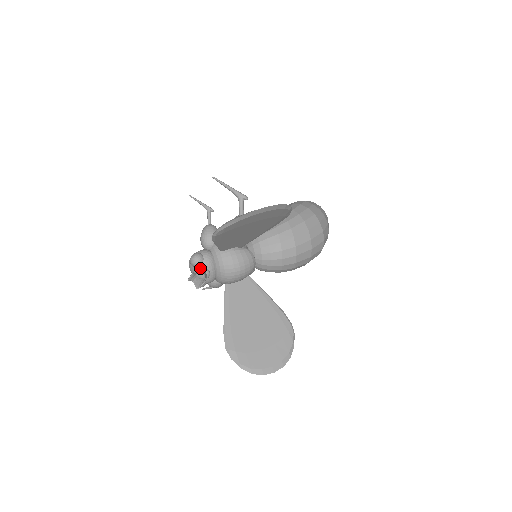
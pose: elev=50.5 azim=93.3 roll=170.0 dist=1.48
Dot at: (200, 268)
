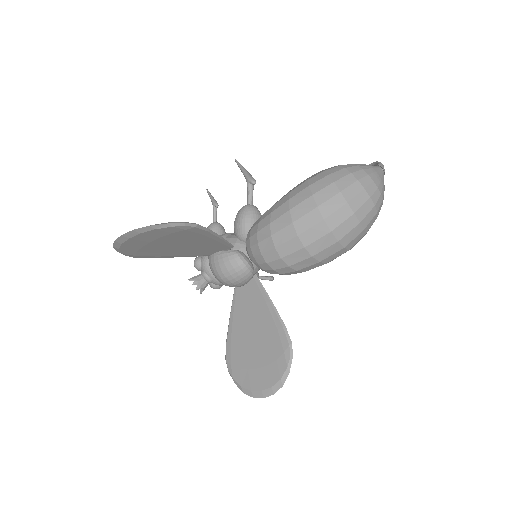
Dot at: (201, 272)
